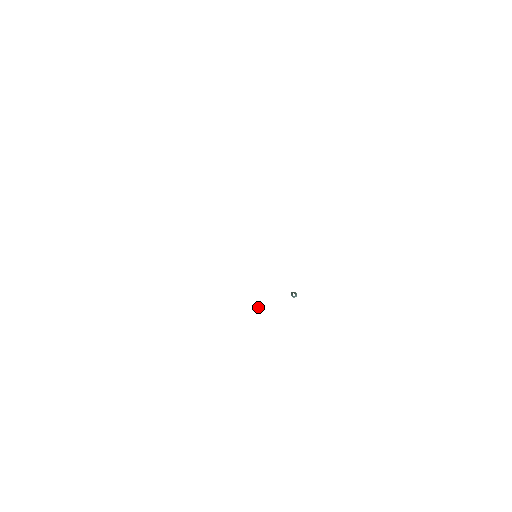
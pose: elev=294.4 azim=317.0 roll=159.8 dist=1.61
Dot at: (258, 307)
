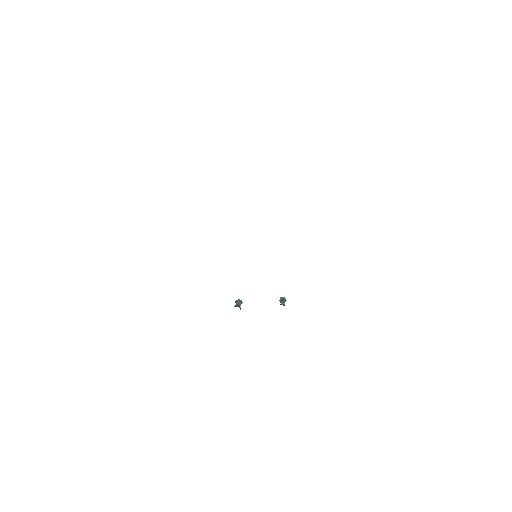
Dot at: (239, 302)
